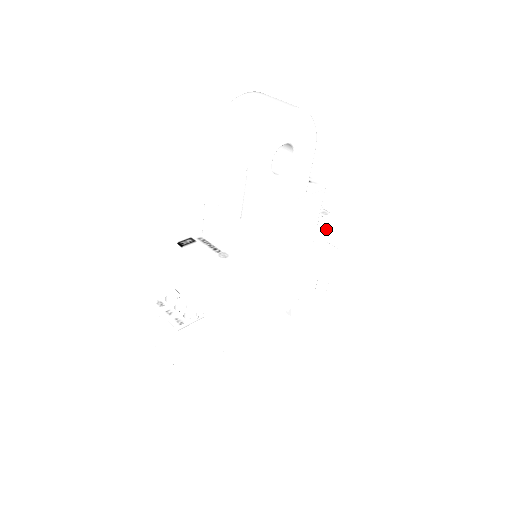
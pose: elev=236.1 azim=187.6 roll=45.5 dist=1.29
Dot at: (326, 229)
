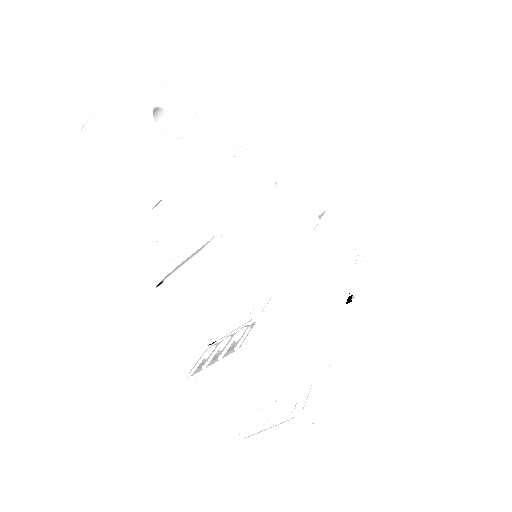
Dot at: (292, 191)
